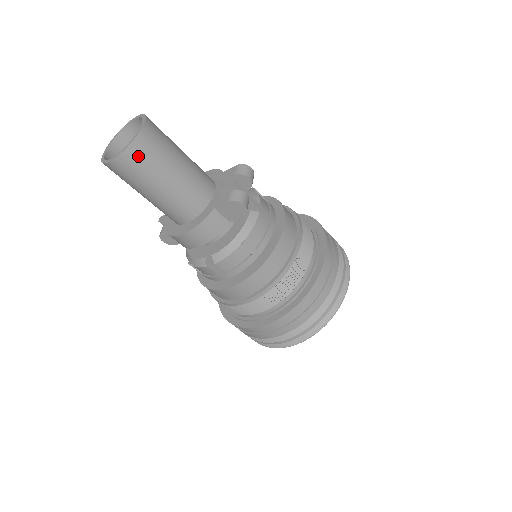
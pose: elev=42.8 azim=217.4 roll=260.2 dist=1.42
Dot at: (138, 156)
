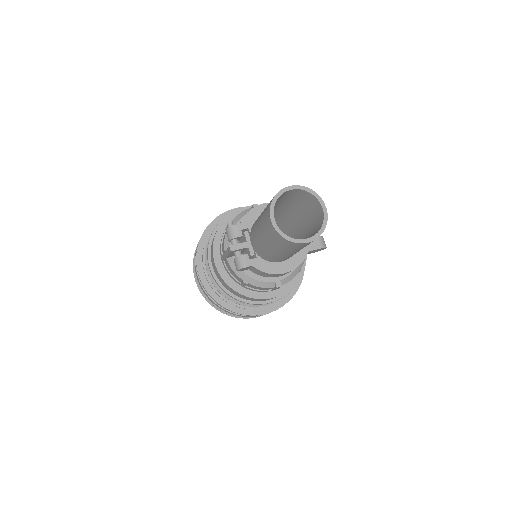
Dot at: occluded
